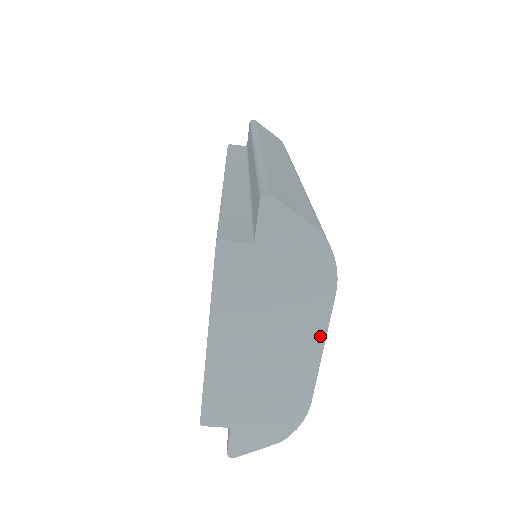
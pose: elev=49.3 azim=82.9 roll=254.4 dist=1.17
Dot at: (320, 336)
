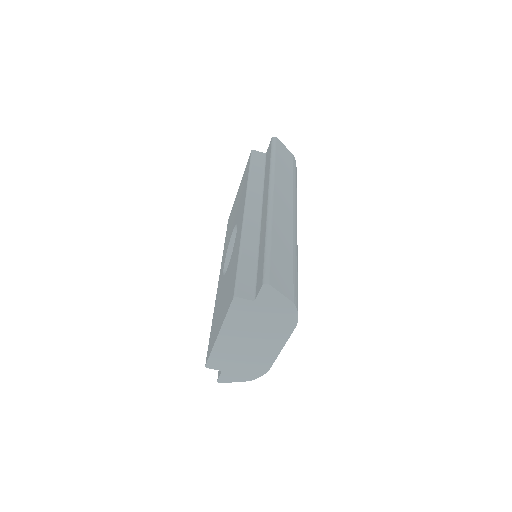
Dot at: (282, 343)
